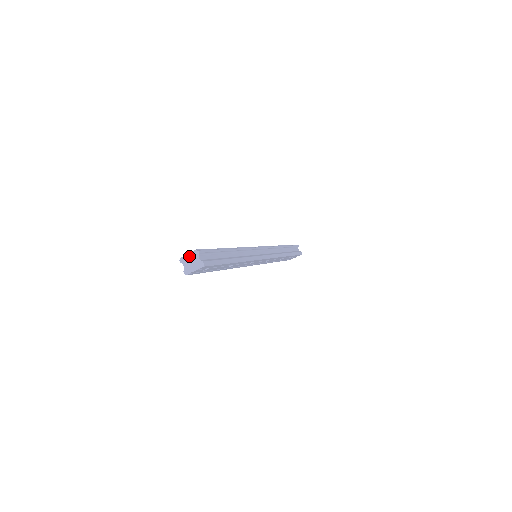
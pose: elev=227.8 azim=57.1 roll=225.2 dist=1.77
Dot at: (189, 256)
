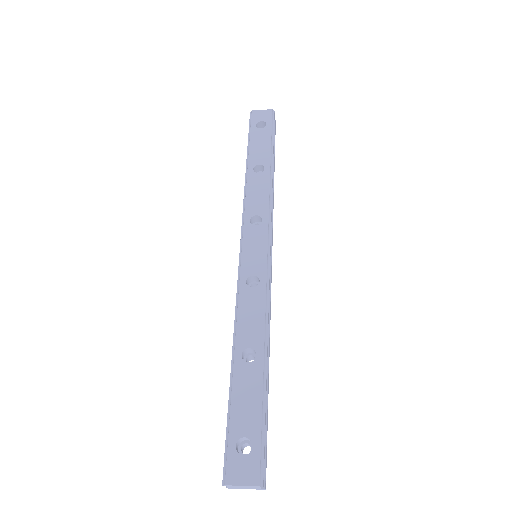
Dot at: (243, 487)
